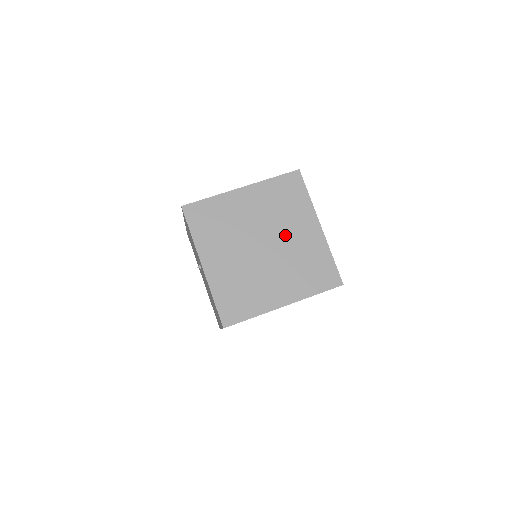
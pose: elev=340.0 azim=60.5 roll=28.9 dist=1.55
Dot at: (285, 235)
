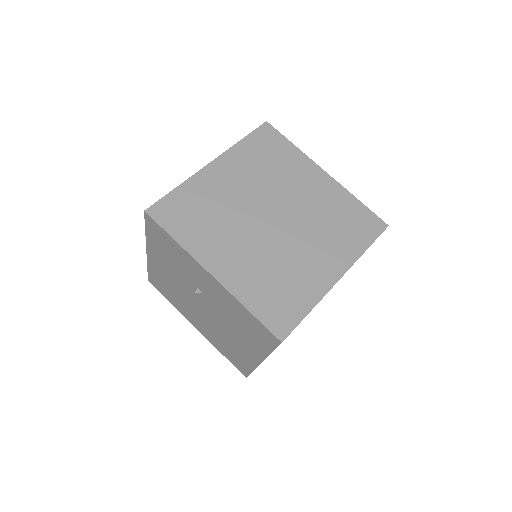
Dot at: (292, 197)
